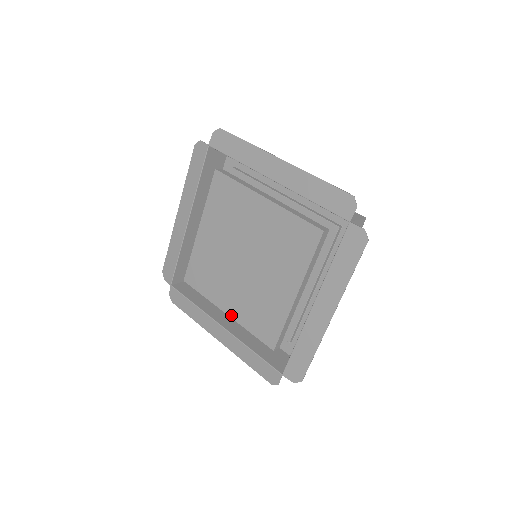
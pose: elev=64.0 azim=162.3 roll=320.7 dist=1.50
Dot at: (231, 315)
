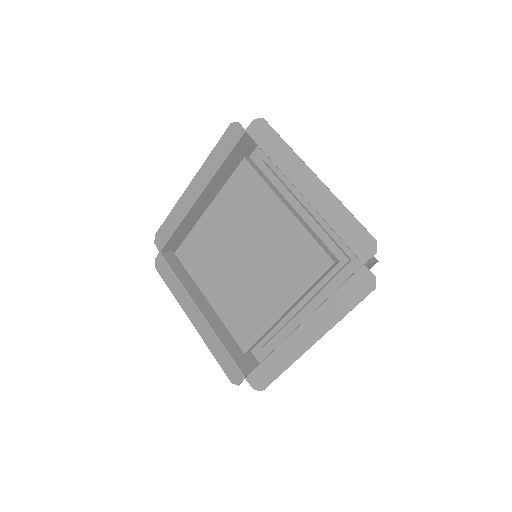
Dot at: (289, 304)
